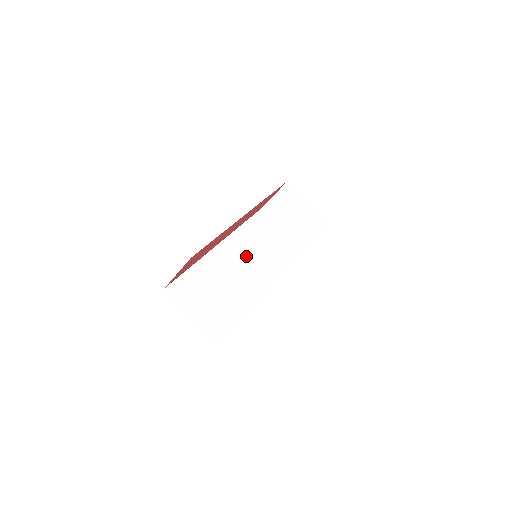
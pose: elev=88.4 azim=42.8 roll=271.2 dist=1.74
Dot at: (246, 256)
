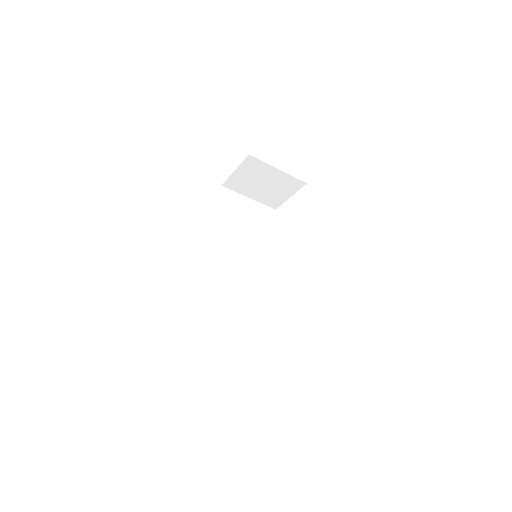
Dot at: (237, 248)
